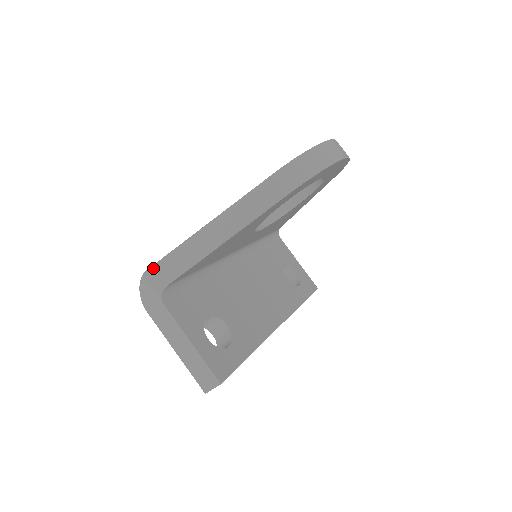
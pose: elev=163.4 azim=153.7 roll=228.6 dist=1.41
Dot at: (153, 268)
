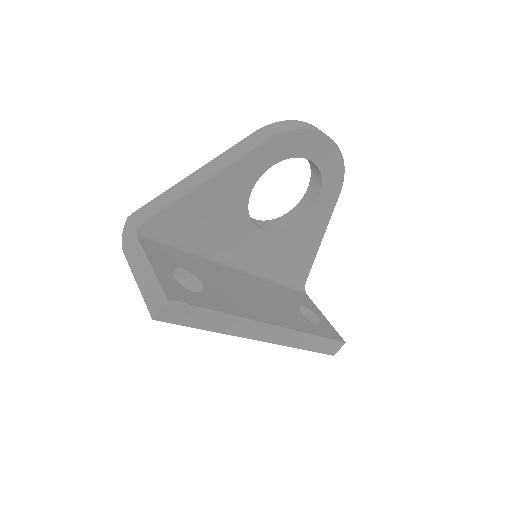
Dot at: (138, 211)
